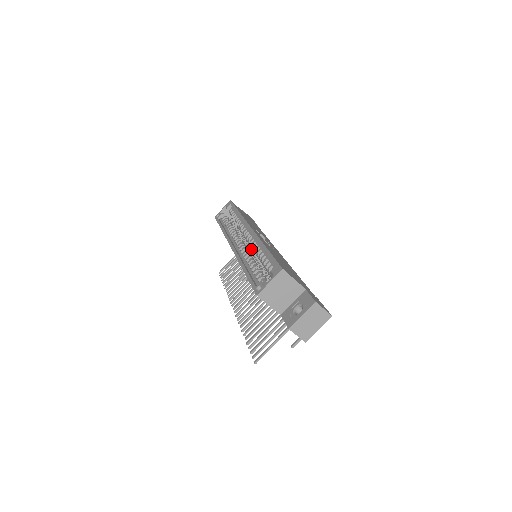
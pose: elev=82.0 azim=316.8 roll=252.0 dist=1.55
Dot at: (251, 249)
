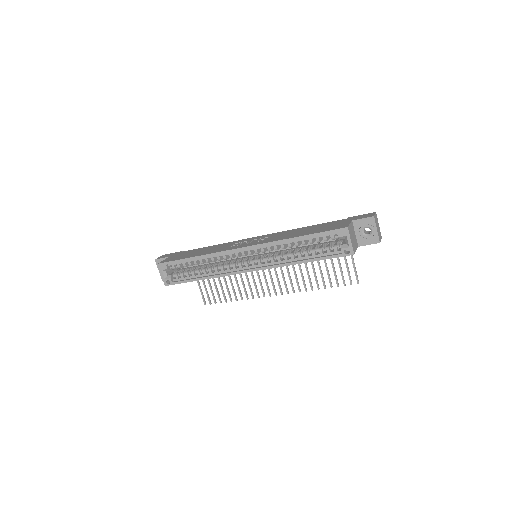
Dot at: (263, 255)
